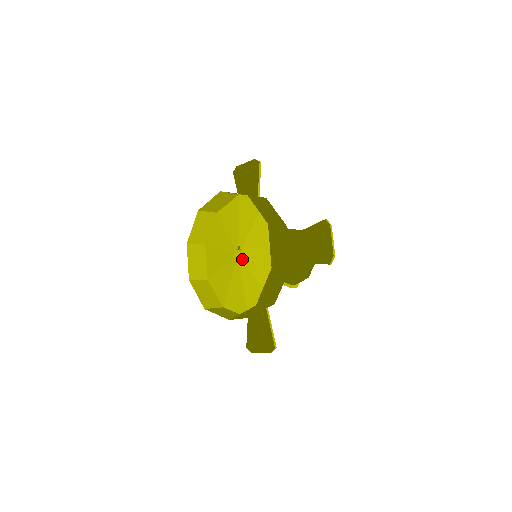
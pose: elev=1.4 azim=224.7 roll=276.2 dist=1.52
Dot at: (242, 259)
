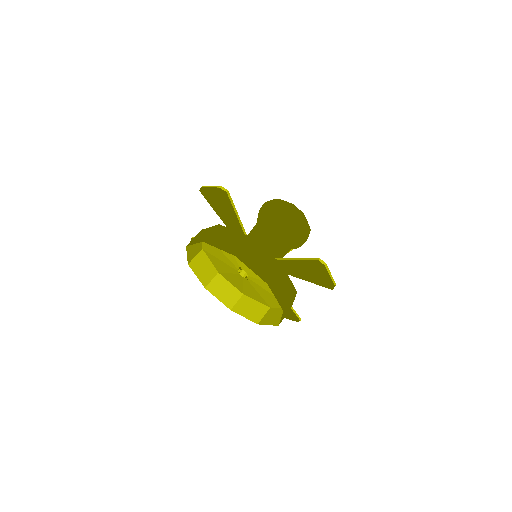
Dot at: (248, 277)
